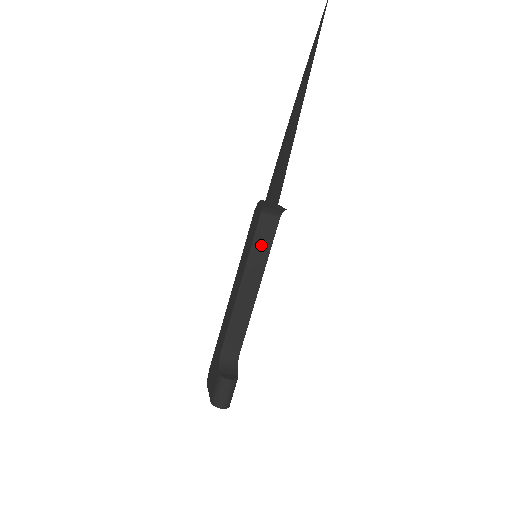
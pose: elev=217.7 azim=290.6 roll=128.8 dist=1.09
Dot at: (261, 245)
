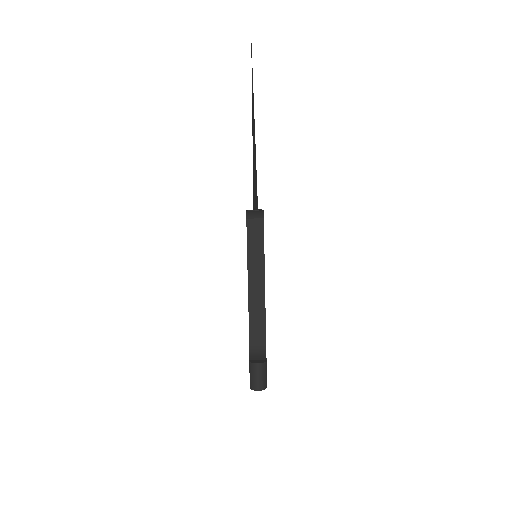
Dot at: (255, 245)
